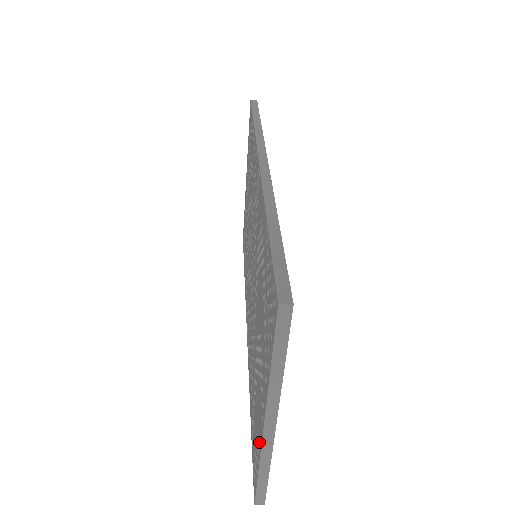
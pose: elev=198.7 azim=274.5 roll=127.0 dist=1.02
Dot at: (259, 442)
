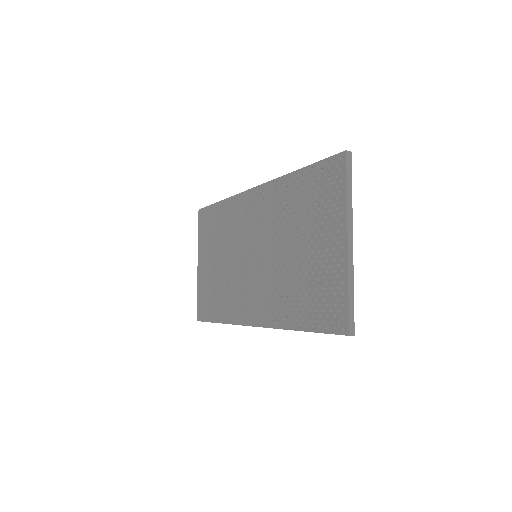
Dot at: (342, 273)
